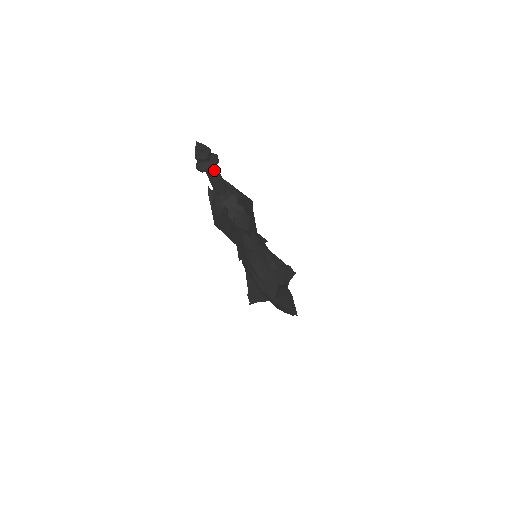
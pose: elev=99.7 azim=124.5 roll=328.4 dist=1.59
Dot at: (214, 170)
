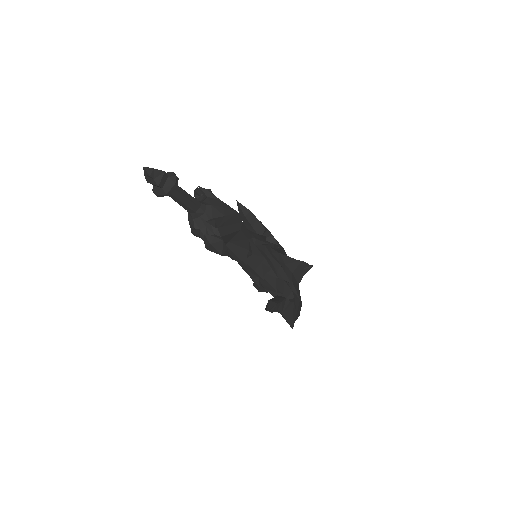
Dot at: (174, 193)
